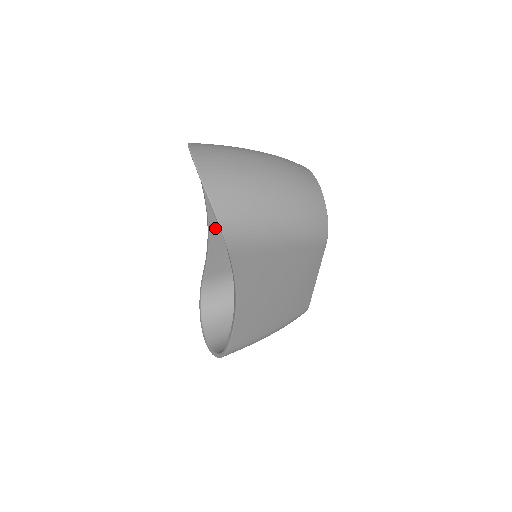
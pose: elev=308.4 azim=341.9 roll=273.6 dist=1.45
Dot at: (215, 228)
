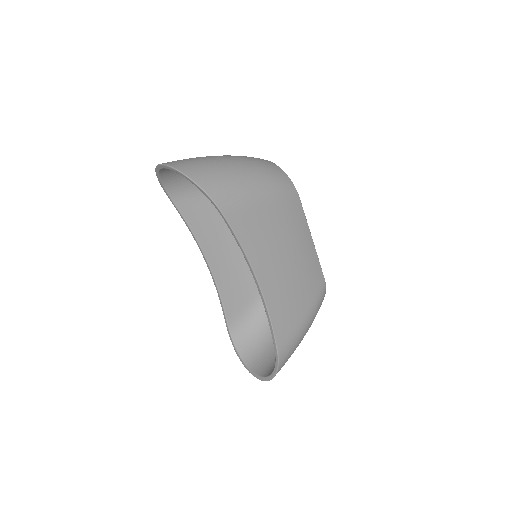
Dot at: (213, 261)
